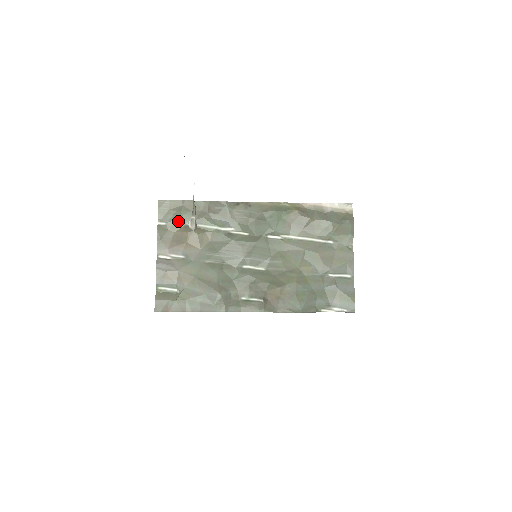
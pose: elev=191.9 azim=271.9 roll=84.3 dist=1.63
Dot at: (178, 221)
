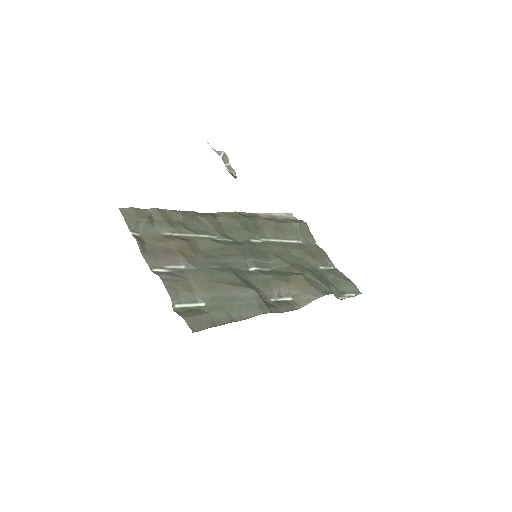
Dot at: (153, 232)
